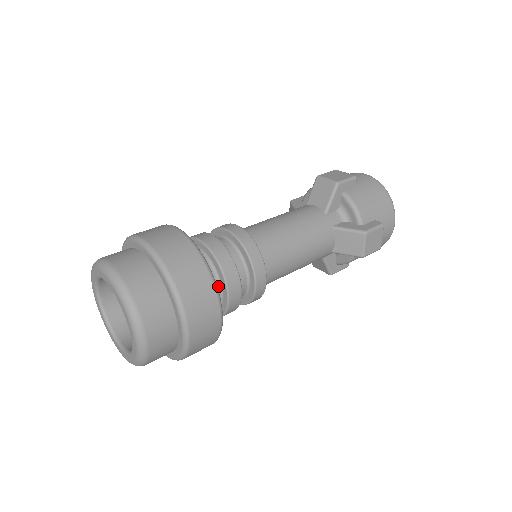
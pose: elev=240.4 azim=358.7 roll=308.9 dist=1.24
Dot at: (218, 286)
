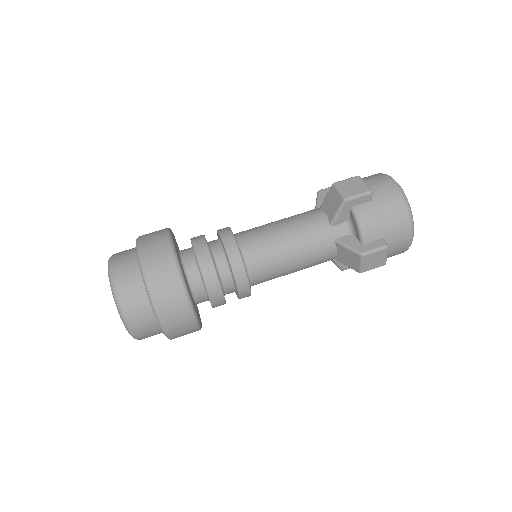
Dot at: (204, 290)
